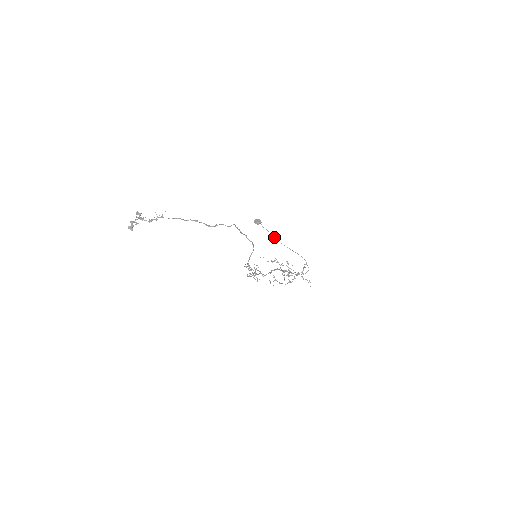
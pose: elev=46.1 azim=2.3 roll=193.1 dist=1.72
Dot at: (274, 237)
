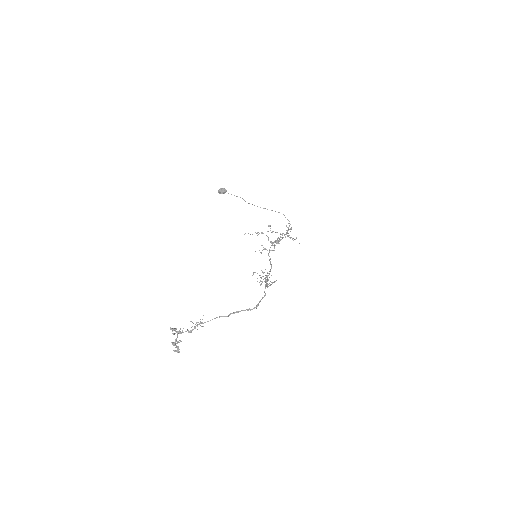
Dot at: (244, 200)
